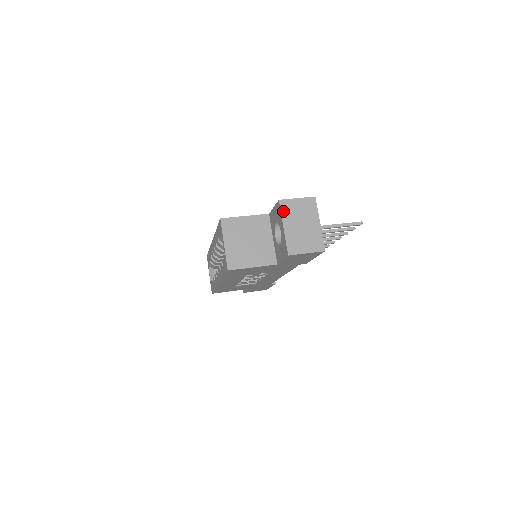
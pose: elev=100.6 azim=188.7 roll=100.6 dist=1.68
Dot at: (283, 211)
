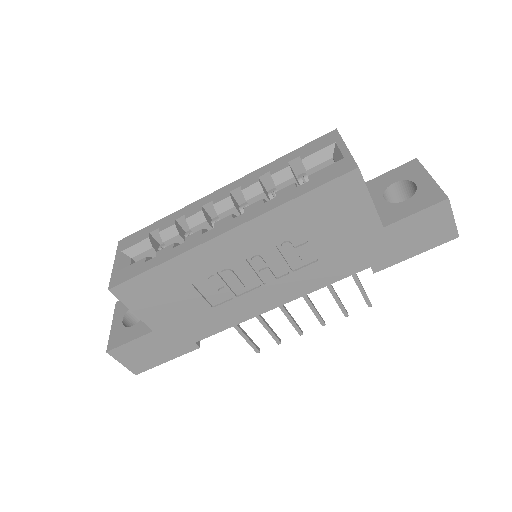
Dot at: (423, 168)
